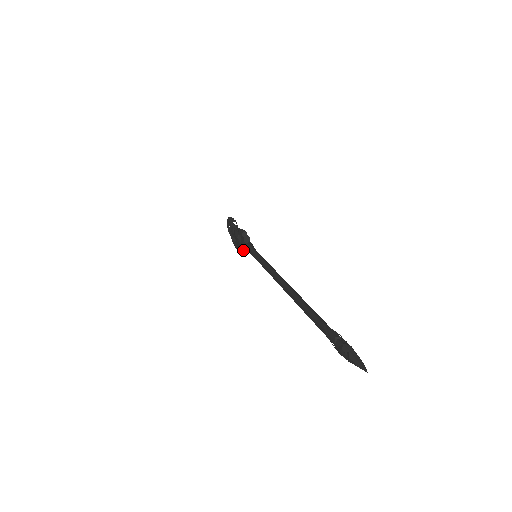
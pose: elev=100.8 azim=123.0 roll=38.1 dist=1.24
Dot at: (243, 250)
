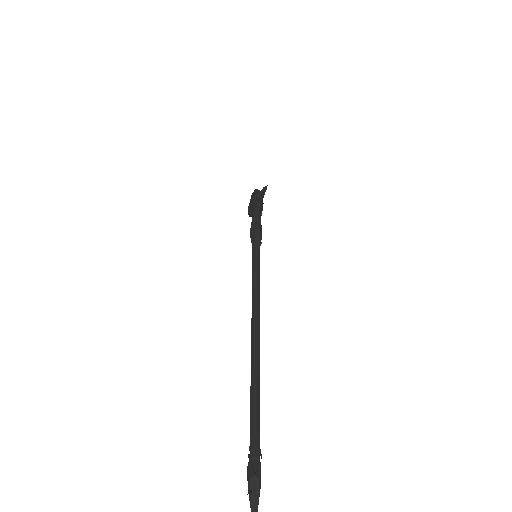
Dot at: occluded
